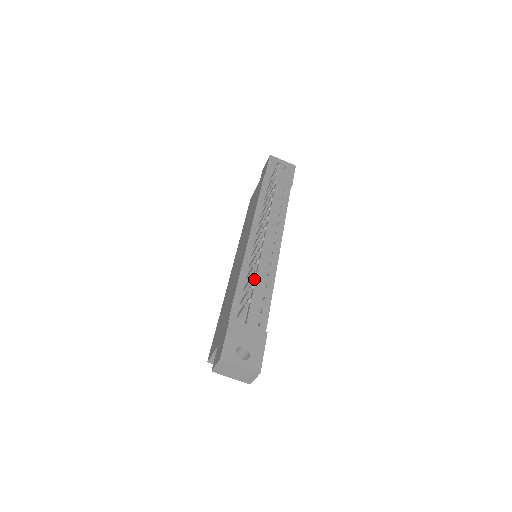
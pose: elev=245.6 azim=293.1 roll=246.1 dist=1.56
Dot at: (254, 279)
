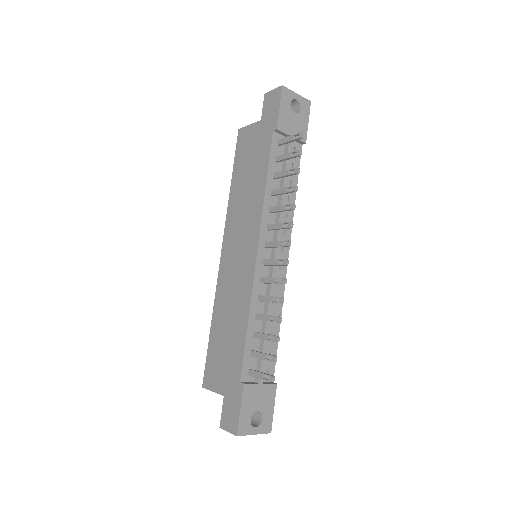
Dot at: occluded
